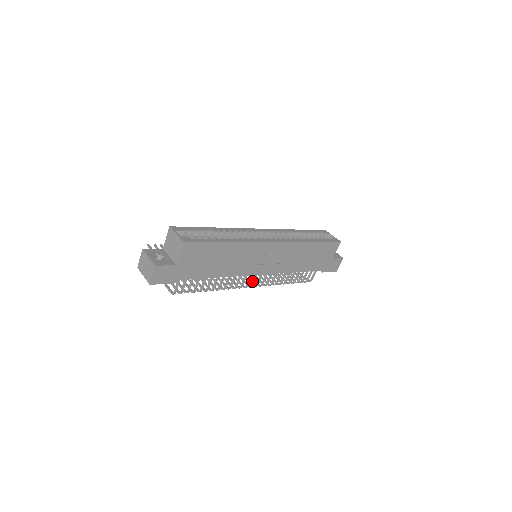
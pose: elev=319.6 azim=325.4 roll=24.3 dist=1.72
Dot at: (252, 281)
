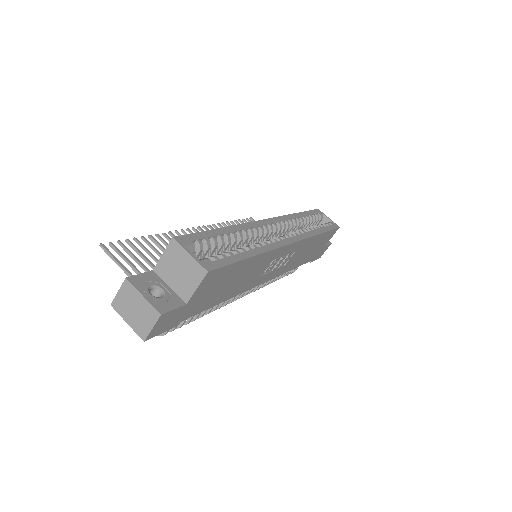
Dot at: occluded
